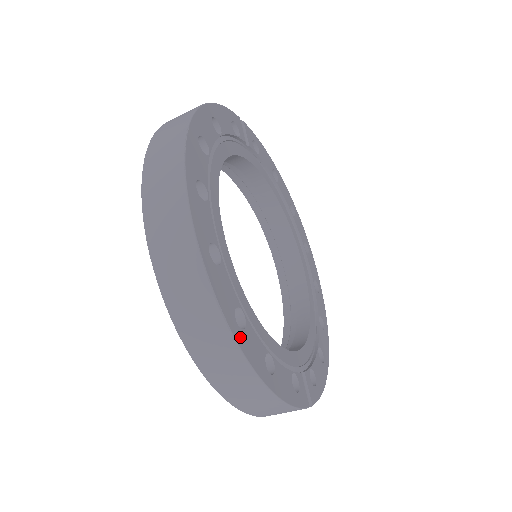
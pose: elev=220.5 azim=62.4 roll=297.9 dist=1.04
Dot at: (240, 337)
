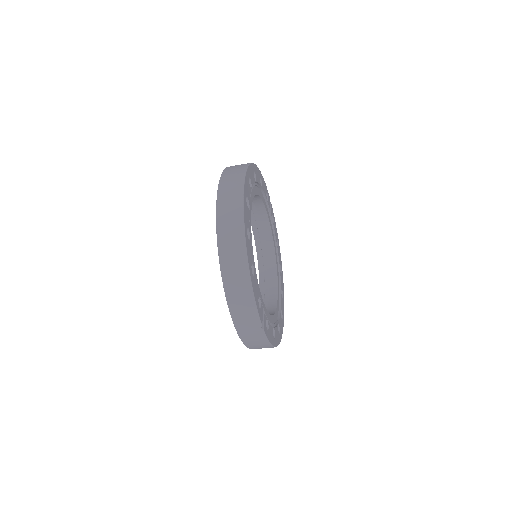
Dot at: (246, 236)
